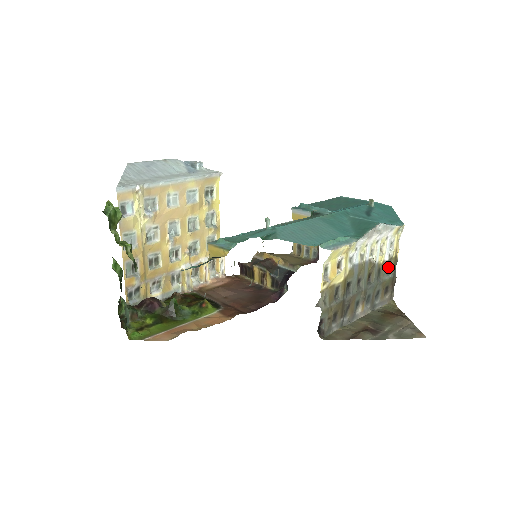
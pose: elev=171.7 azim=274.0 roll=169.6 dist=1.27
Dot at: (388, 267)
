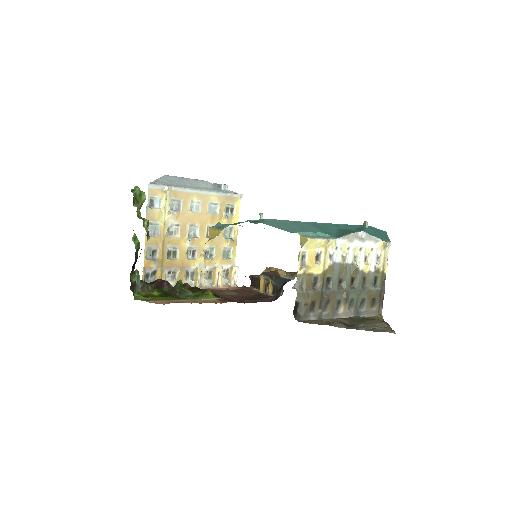
Dot at: (375, 279)
